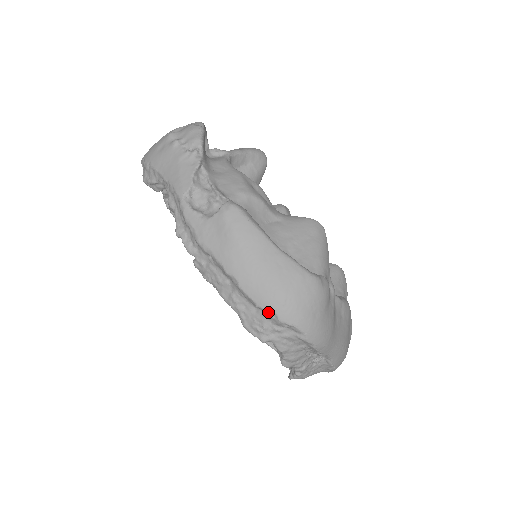
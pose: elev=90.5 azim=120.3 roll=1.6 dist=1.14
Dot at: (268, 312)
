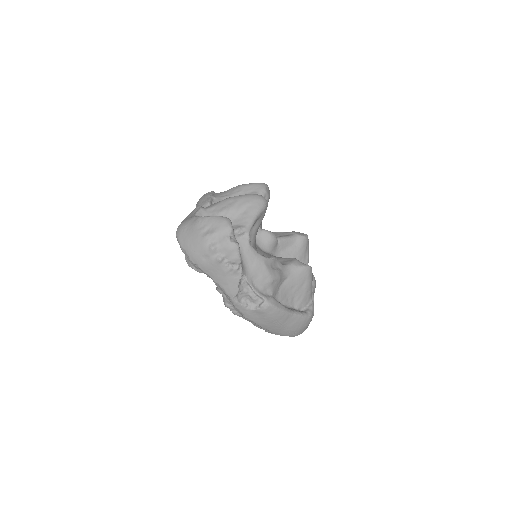
Dot at: occluded
